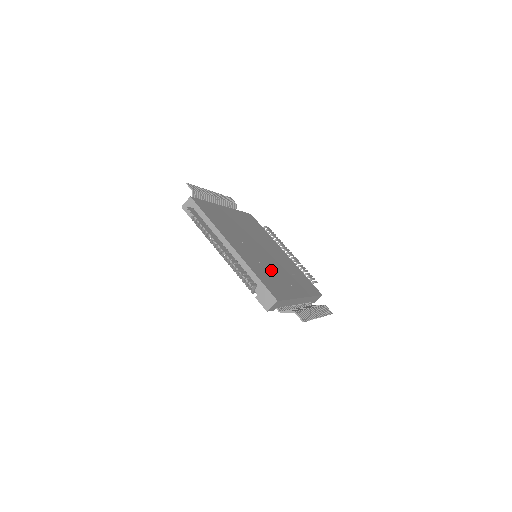
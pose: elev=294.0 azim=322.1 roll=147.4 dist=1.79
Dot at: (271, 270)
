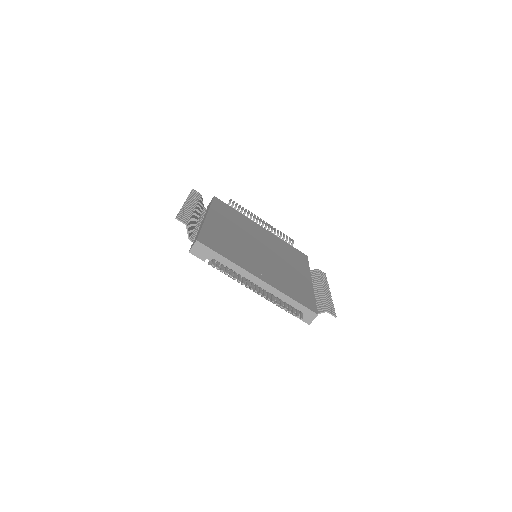
Dot at: (241, 249)
